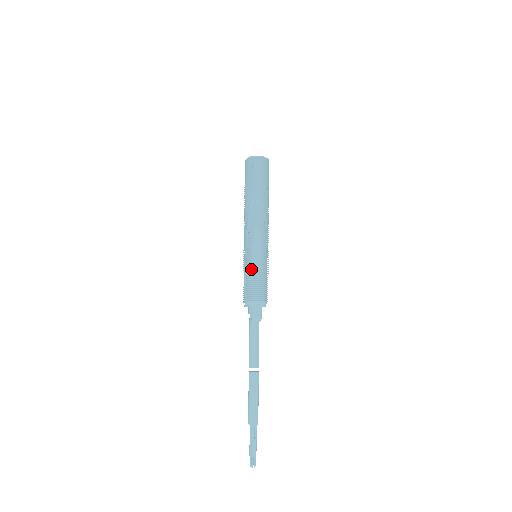
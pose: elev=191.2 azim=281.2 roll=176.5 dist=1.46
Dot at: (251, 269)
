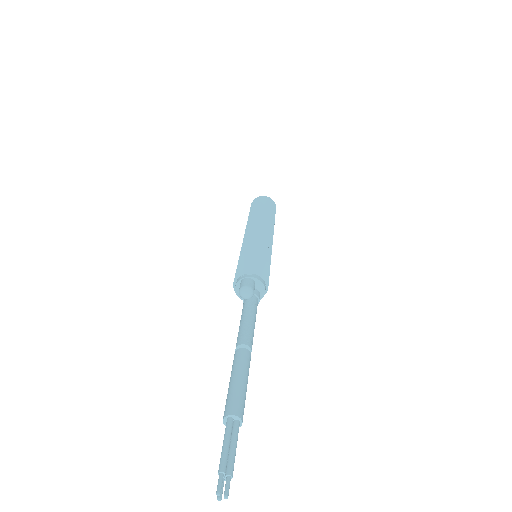
Dot at: (242, 256)
